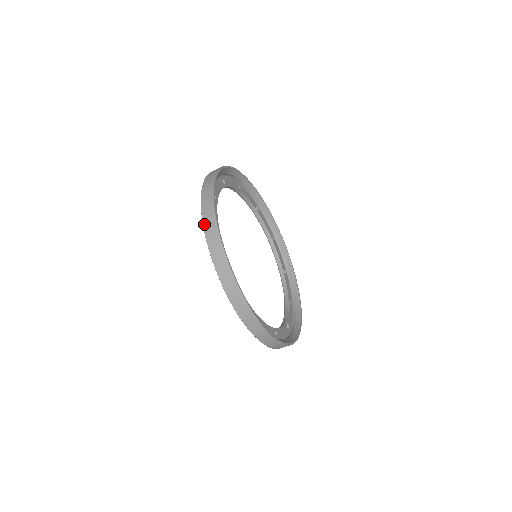
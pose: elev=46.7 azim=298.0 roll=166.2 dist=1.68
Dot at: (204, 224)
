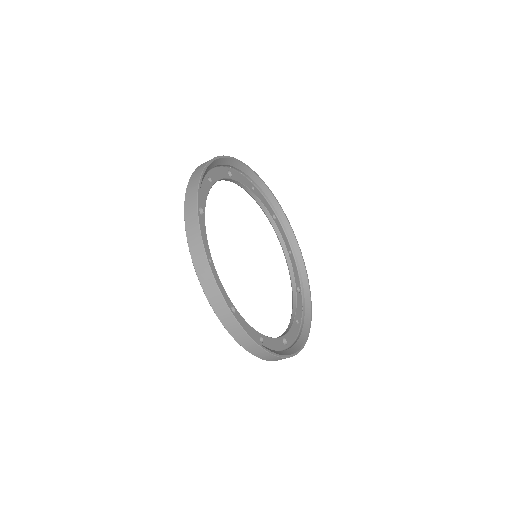
Dot at: (218, 317)
